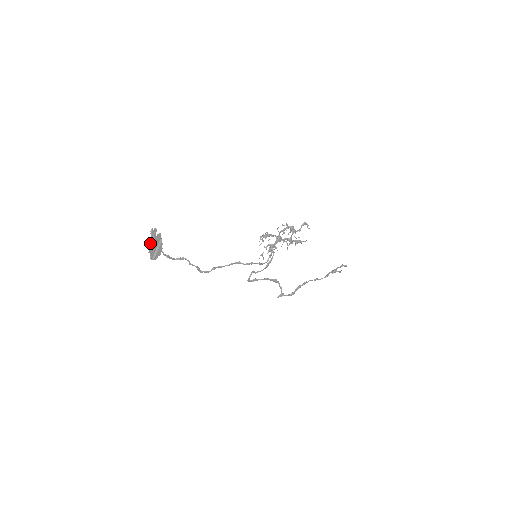
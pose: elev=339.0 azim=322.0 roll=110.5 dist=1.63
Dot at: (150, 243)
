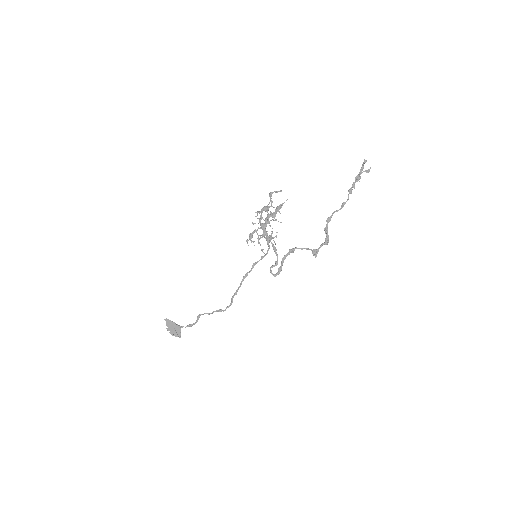
Dot at: (167, 330)
